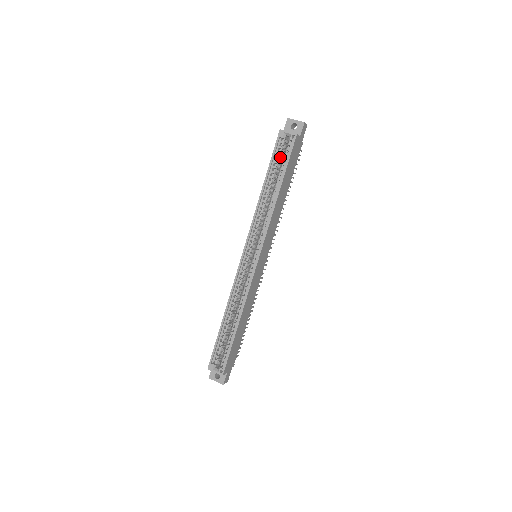
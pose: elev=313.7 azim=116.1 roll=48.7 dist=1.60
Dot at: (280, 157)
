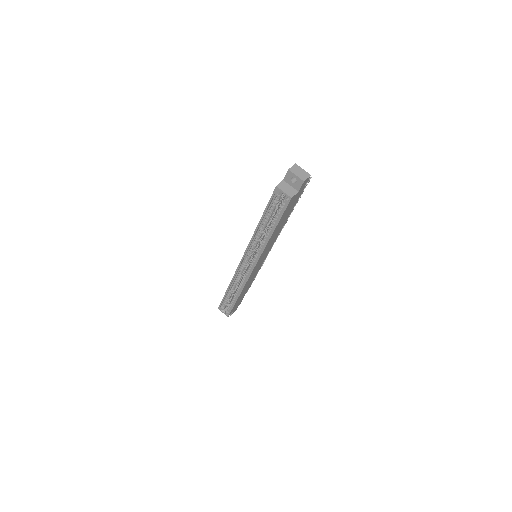
Dot at: (276, 205)
